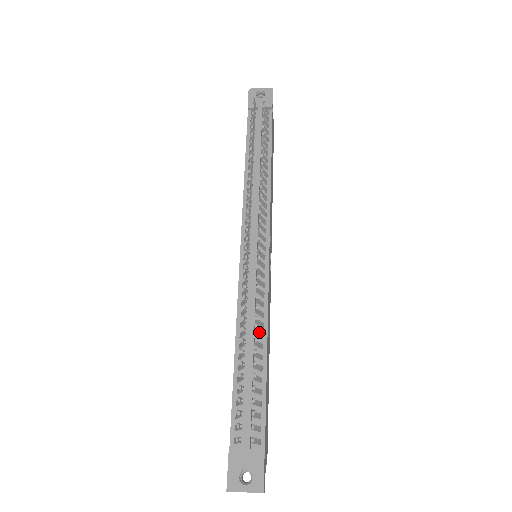
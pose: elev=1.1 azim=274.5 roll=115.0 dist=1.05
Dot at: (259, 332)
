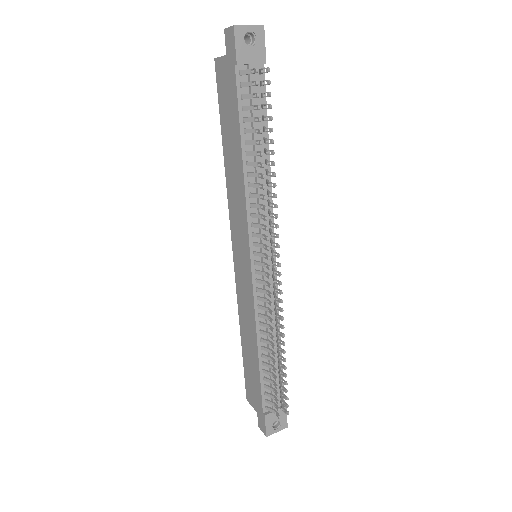
Dot at: (278, 337)
